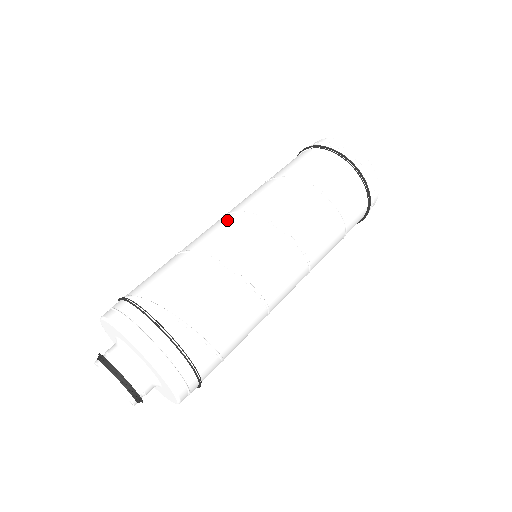
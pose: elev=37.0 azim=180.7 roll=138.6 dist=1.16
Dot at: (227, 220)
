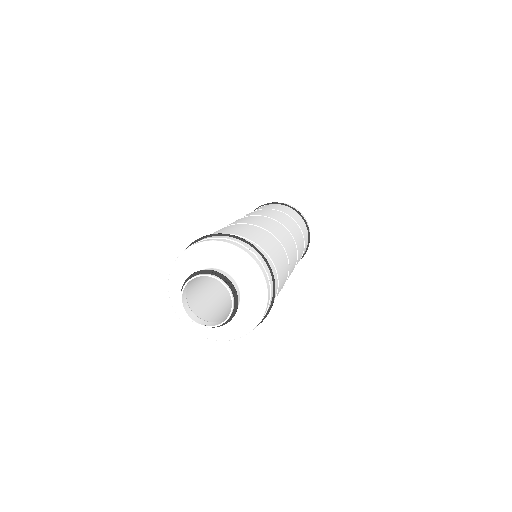
Dot at: (245, 218)
